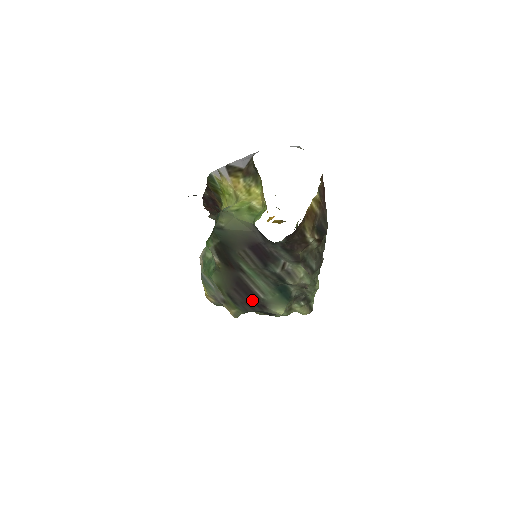
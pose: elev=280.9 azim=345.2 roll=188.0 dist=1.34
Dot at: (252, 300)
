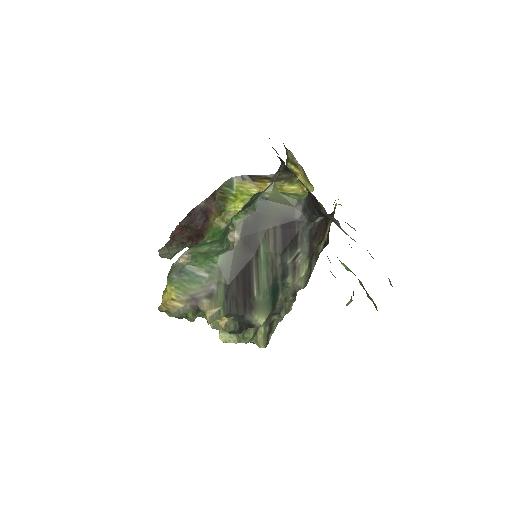
Dot at: (244, 296)
